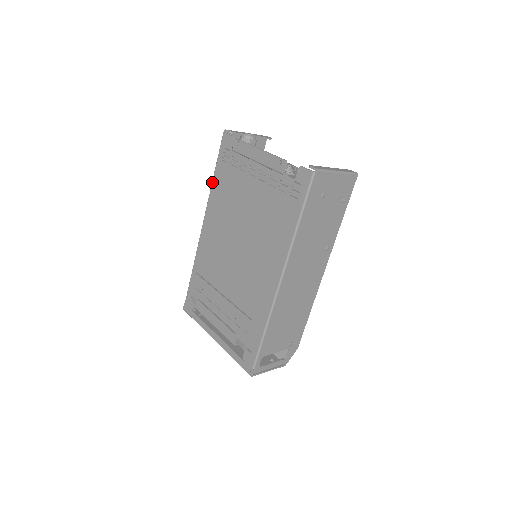
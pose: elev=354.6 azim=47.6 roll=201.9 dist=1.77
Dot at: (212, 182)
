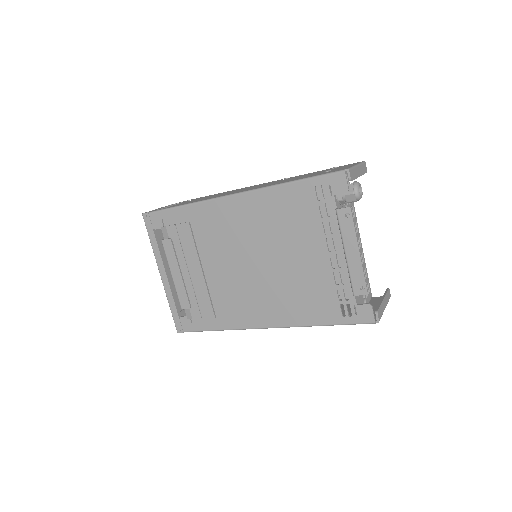
Dot at: (284, 185)
